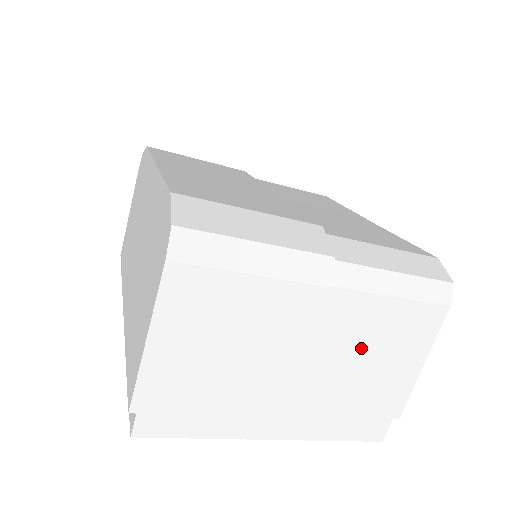
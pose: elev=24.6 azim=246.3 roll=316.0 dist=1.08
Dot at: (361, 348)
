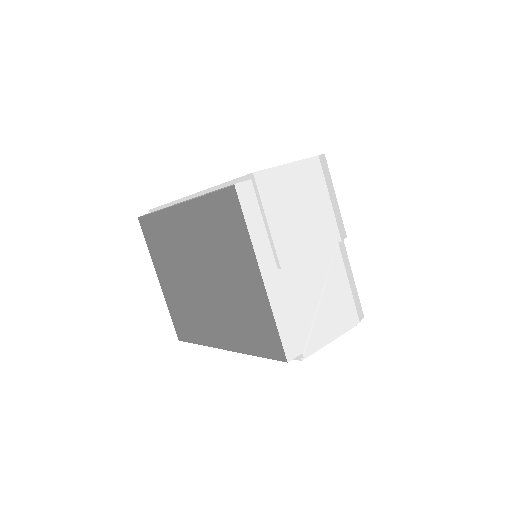
Dot at: (324, 288)
